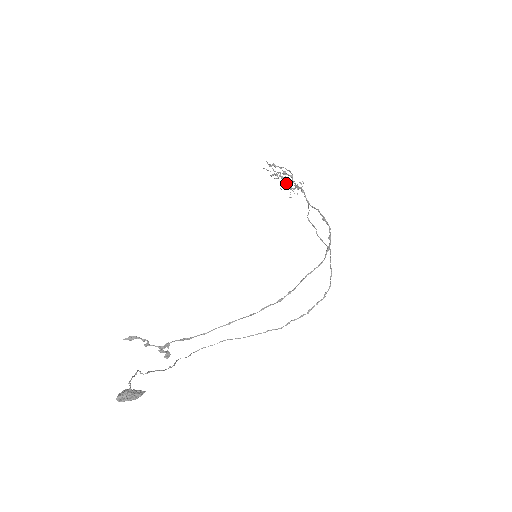
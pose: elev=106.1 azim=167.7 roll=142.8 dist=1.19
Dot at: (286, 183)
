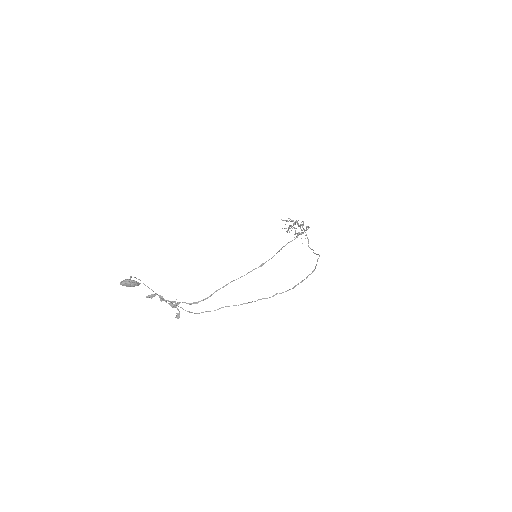
Dot at: occluded
